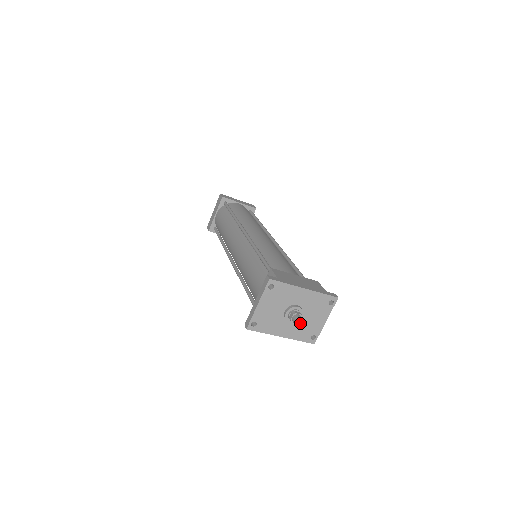
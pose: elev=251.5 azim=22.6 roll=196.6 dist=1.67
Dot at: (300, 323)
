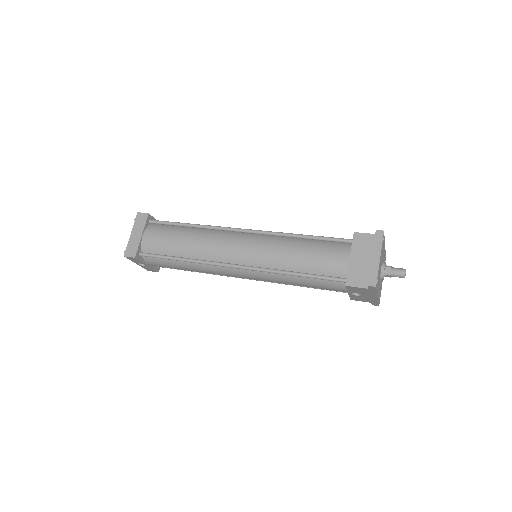
Dot at: occluded
